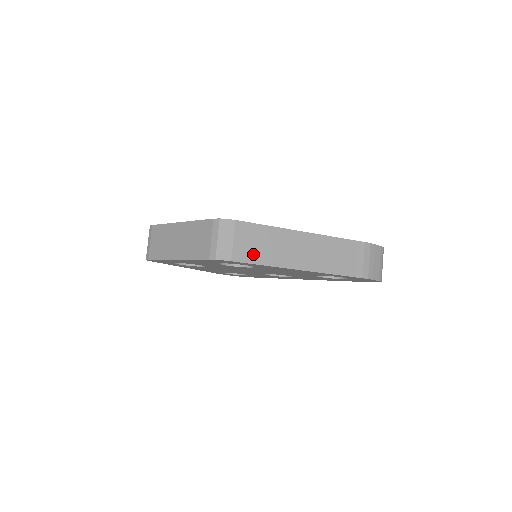
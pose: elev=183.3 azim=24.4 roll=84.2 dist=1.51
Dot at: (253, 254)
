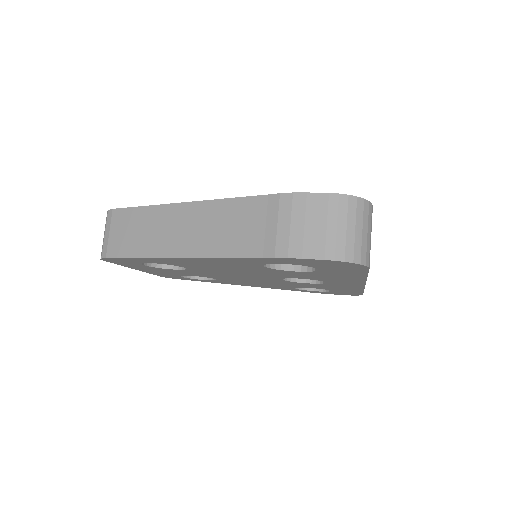
Dot at: (126, 246)
